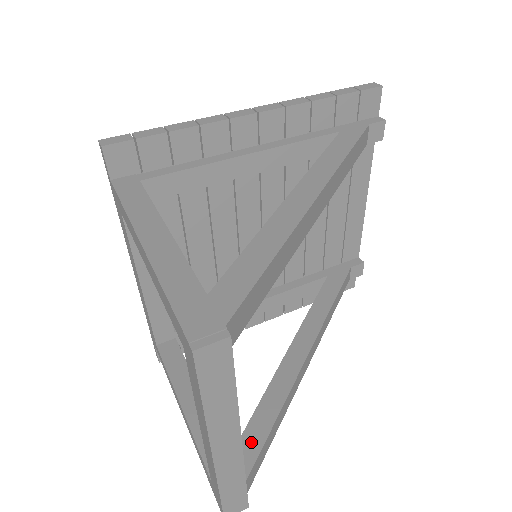
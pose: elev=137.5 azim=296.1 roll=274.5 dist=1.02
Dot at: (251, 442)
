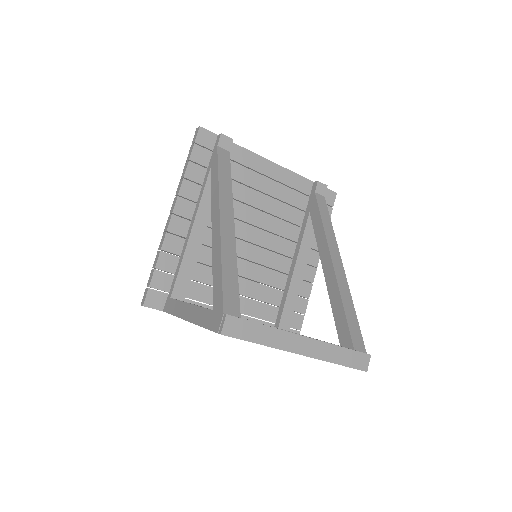
Dot at: (342, 330)
